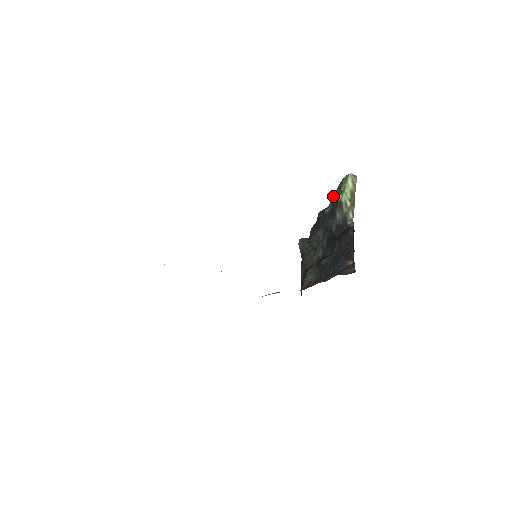
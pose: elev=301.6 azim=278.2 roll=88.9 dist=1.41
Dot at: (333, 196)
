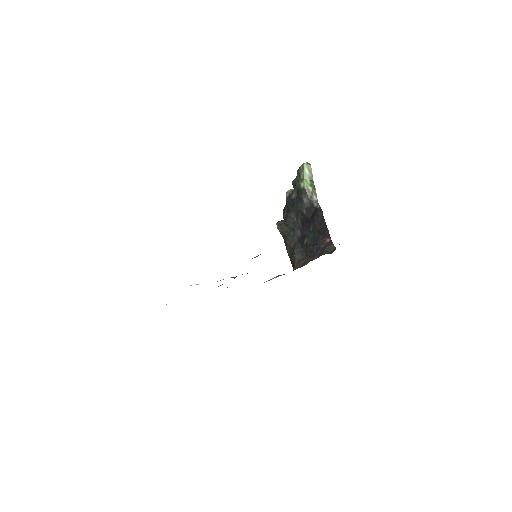
Dot at: (295, 183)
